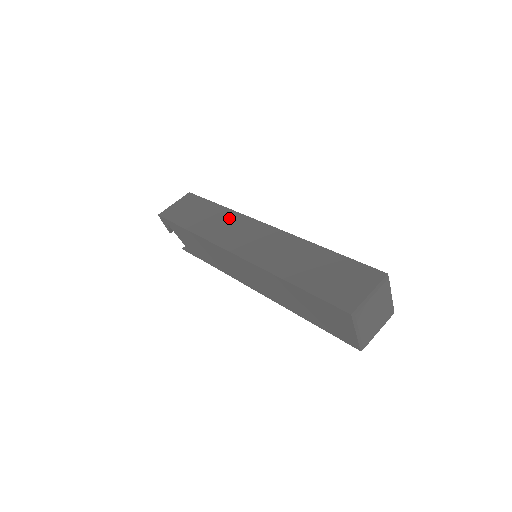
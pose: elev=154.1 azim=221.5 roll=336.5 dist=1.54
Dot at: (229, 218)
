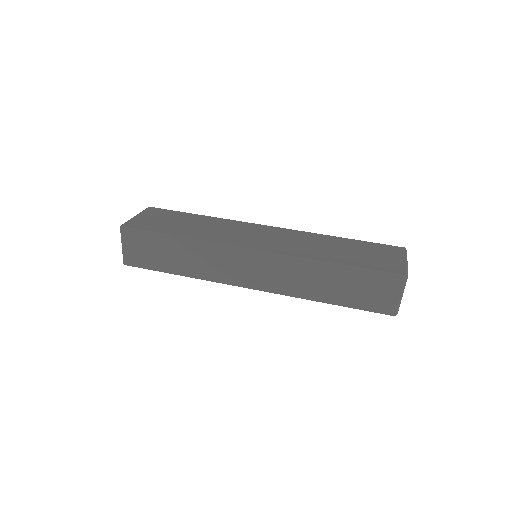
Dot at: (206, 252)
